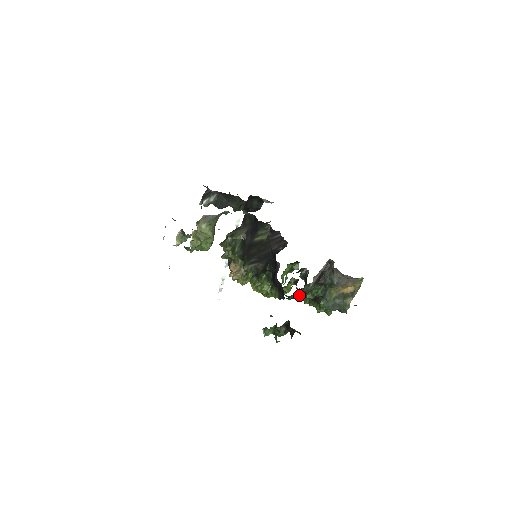
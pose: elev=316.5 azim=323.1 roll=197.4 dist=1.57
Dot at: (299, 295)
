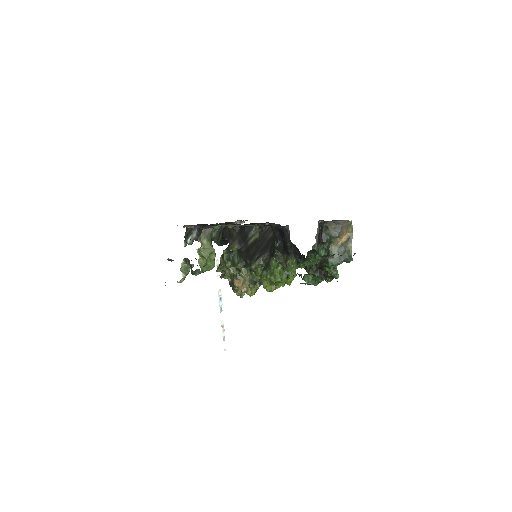
Dot at: occluded
